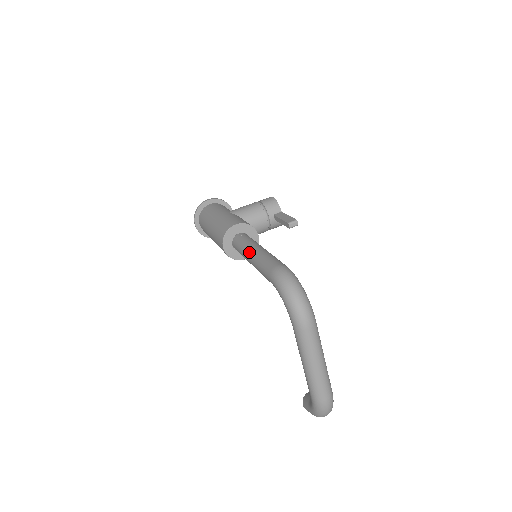
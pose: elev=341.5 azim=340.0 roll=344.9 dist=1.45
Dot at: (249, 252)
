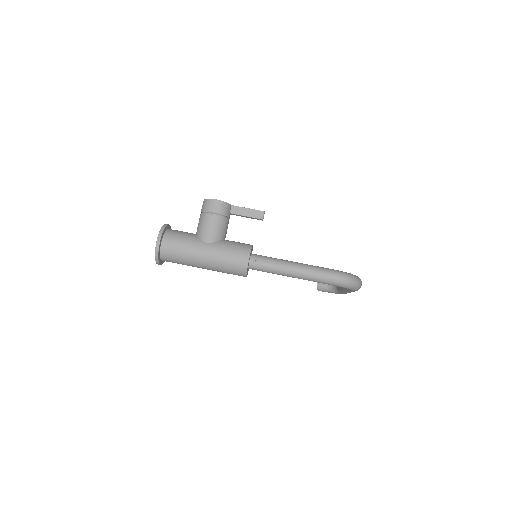
Dot at: (289, 274)
